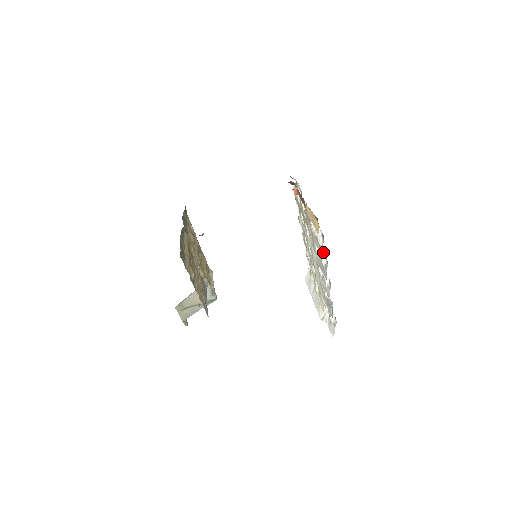
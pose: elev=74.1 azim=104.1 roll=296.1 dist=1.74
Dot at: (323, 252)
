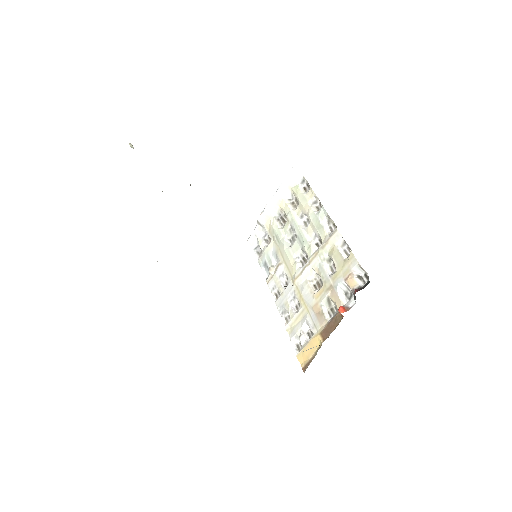
Dot at: (289, 335)
